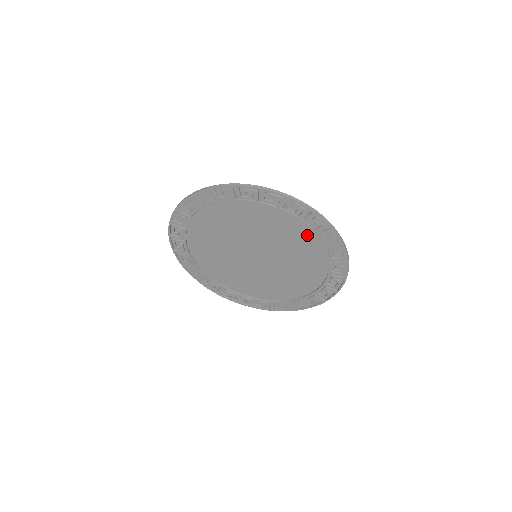
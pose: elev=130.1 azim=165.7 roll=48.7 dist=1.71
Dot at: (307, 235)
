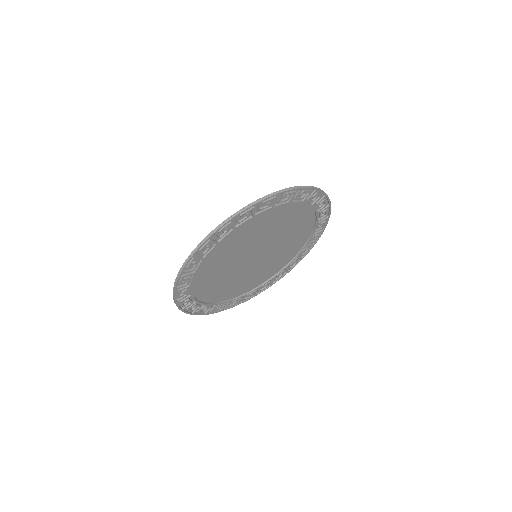
Dot at: (305, 235)
